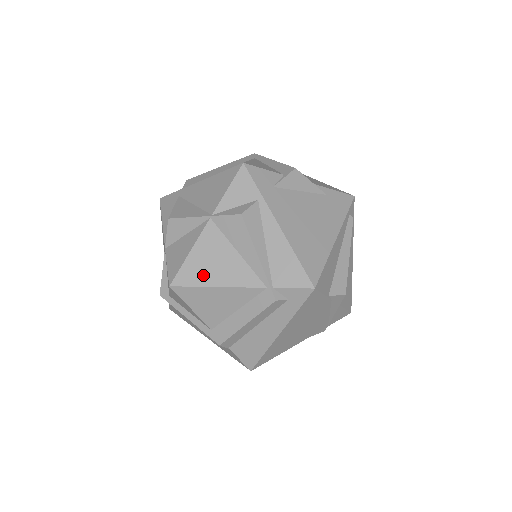
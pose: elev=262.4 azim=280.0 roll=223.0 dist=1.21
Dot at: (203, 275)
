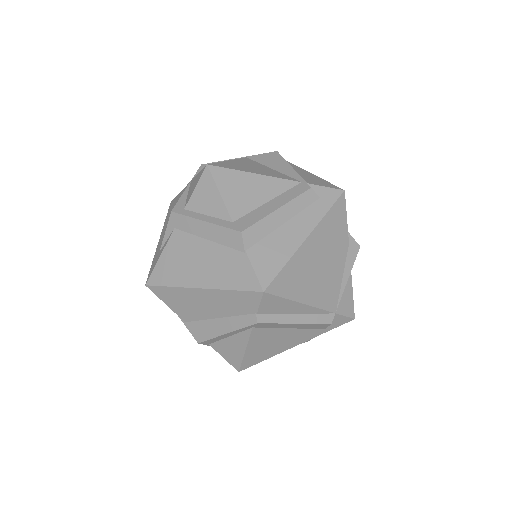
Dot at: (241, 168)
